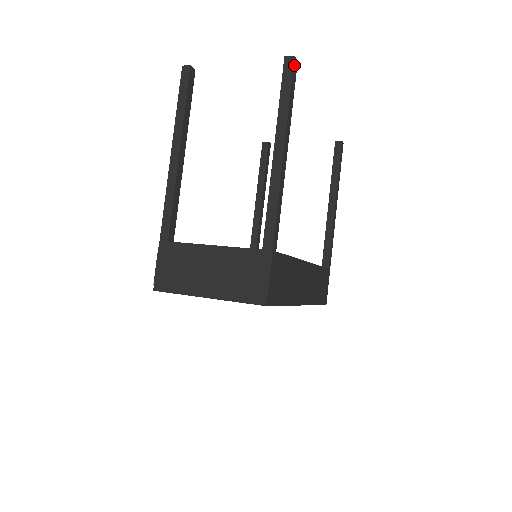
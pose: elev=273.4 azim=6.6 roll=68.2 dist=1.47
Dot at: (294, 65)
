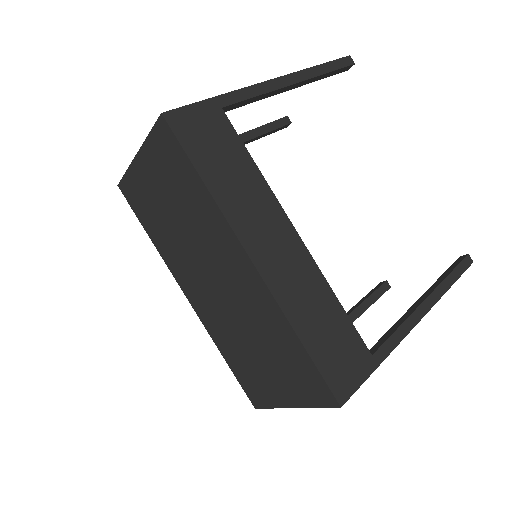
Dot at: (346, 59)
